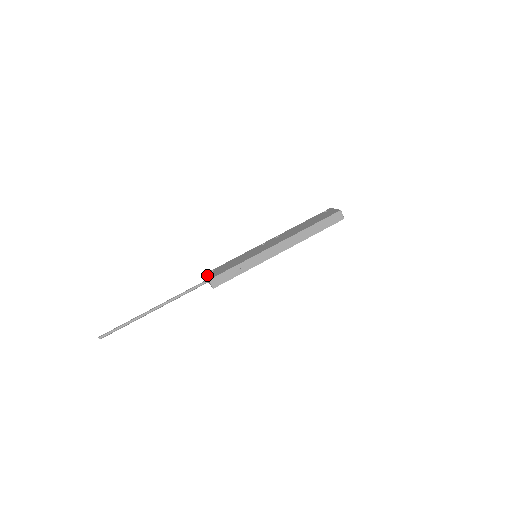
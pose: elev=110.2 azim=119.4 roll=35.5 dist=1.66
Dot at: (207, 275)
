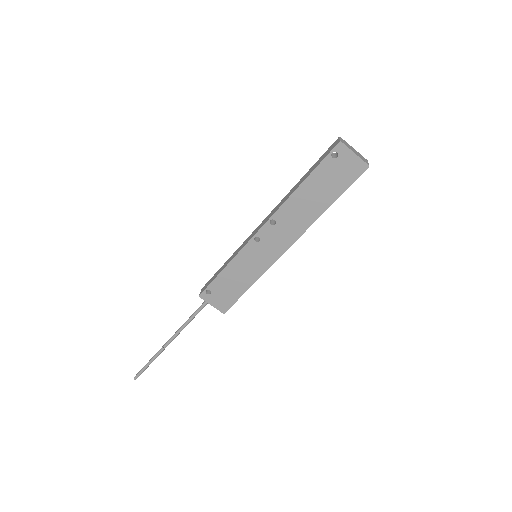
Dot at: (209, 302)
